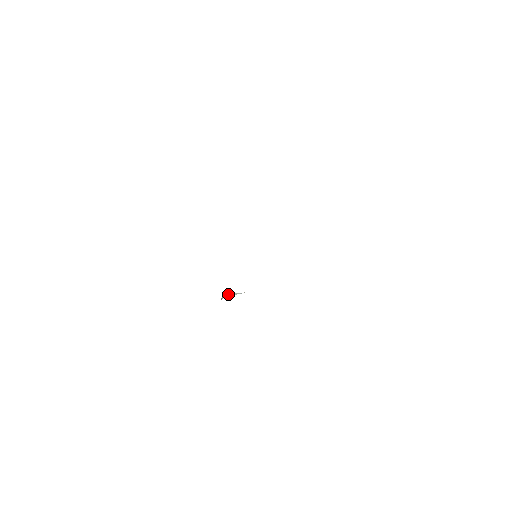
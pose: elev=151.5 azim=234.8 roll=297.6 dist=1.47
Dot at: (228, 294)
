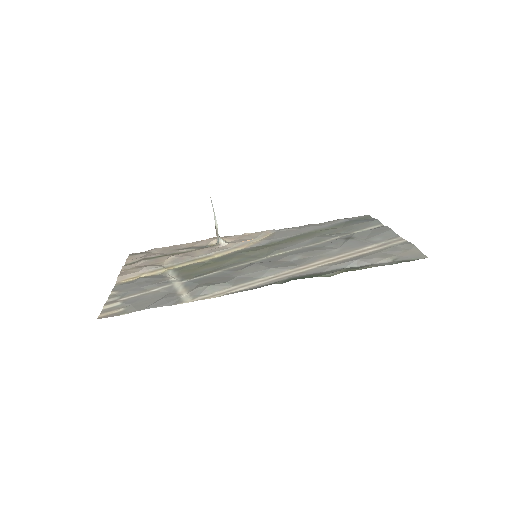
Dot at: (217, 229)
